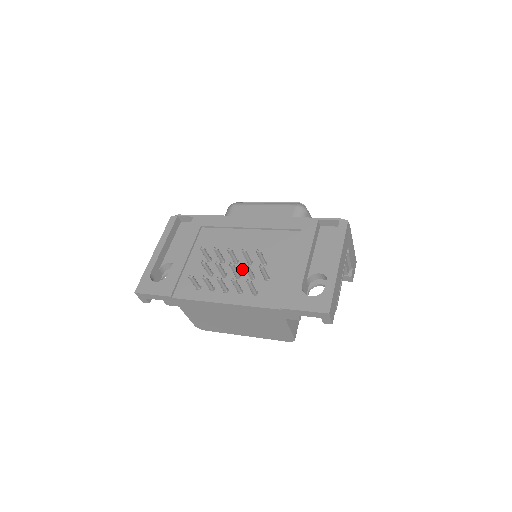
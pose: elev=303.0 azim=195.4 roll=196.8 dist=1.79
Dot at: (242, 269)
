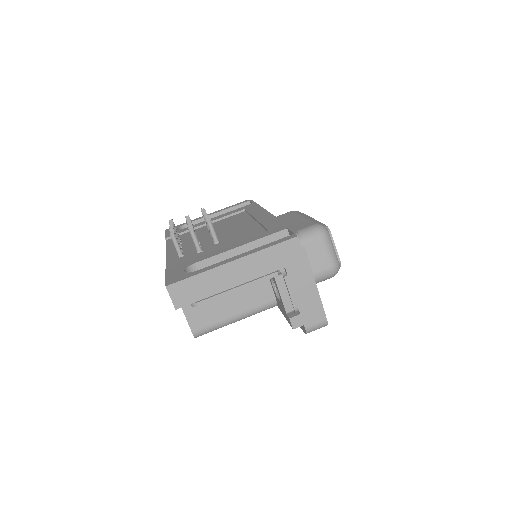
Dot at: (206, 240)
